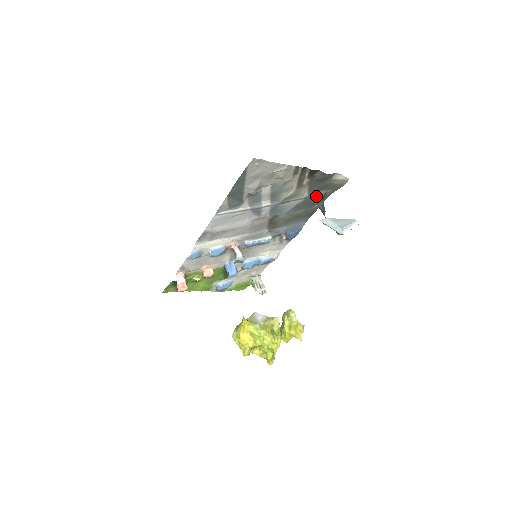
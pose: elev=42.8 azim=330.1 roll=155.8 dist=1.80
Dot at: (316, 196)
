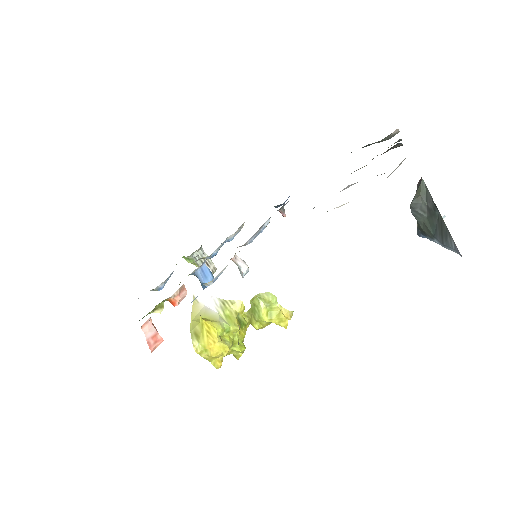
Dot at: occluded
